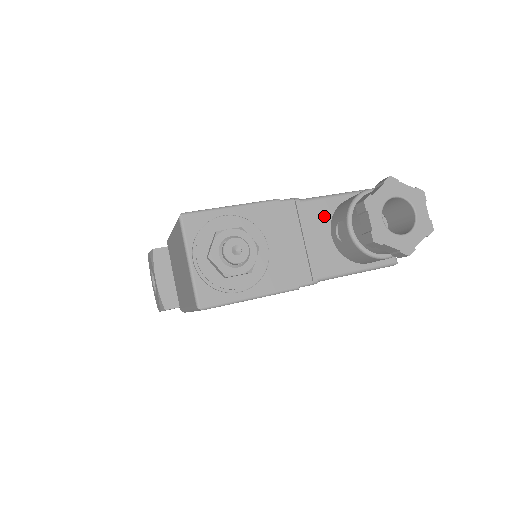
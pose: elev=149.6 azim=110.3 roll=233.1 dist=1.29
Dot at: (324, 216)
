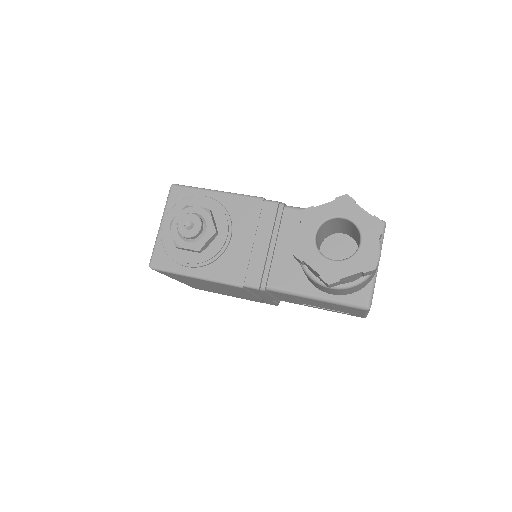
Dot at: occluded
